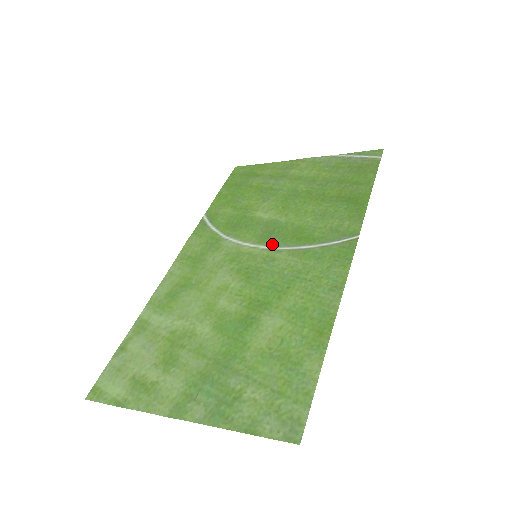
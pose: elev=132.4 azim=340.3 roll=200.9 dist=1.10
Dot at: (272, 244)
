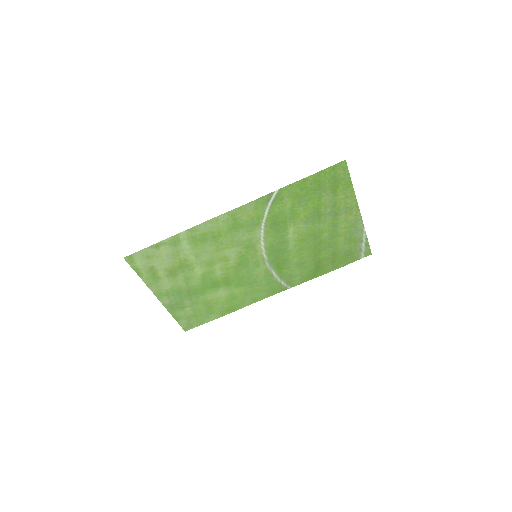
Dot at: (268, 257)
